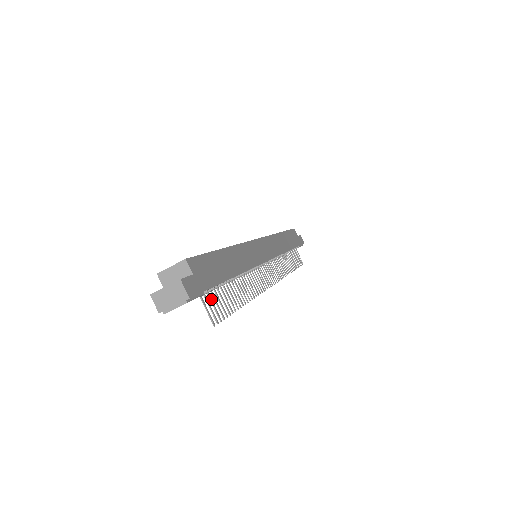
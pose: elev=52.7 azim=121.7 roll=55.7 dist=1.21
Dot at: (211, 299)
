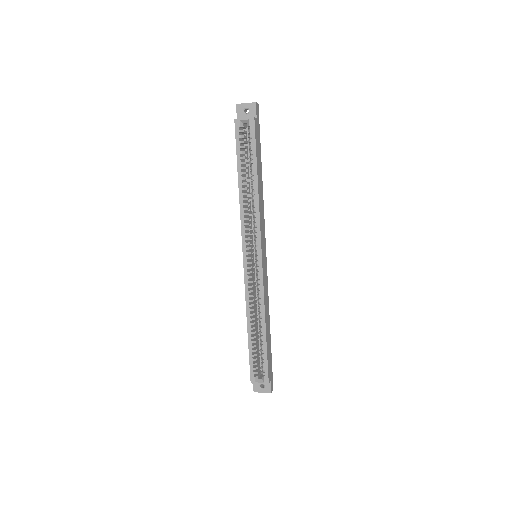
Dot at: occluded
